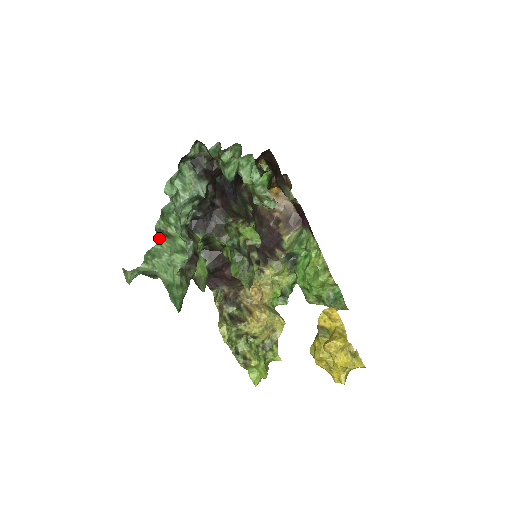
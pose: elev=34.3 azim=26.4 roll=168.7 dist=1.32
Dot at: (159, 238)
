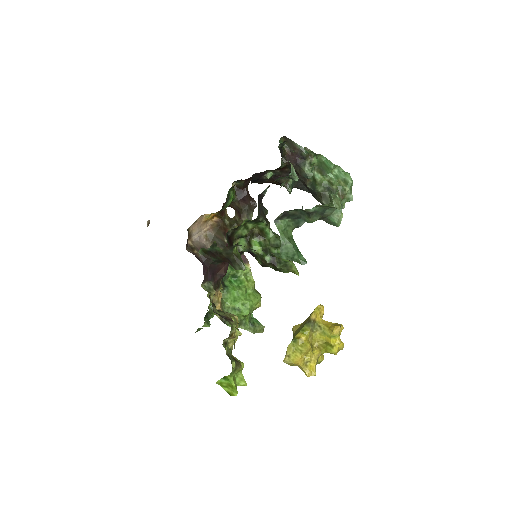
Dot at: occluded
